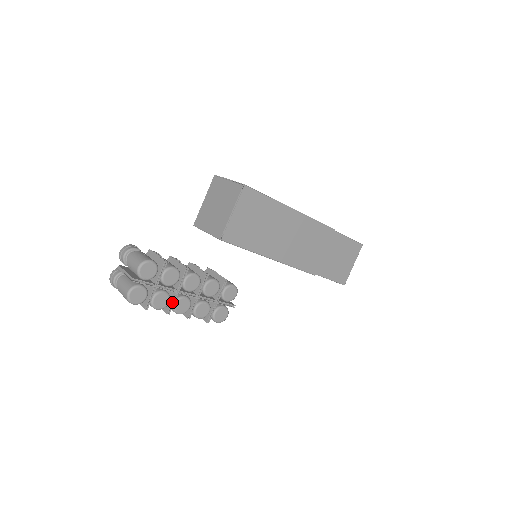
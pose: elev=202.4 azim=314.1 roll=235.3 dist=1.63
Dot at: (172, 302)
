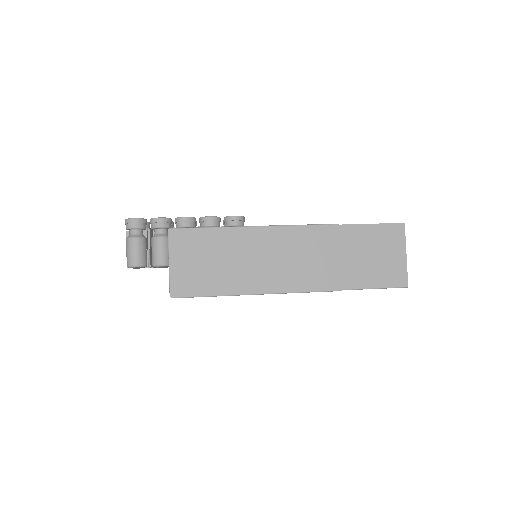
Dot at: occluded
